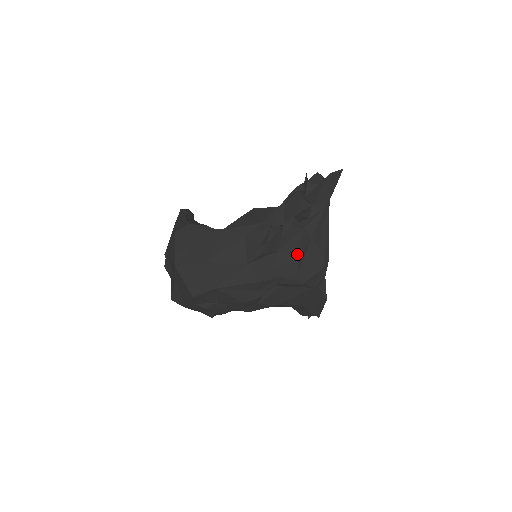
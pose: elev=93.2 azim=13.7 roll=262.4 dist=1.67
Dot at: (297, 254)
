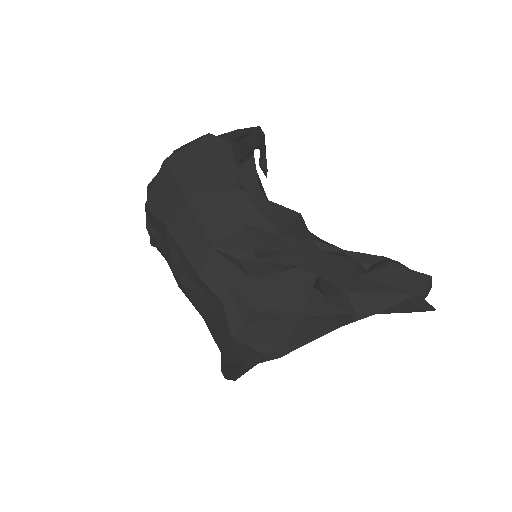
Dot at: (265, 308)
